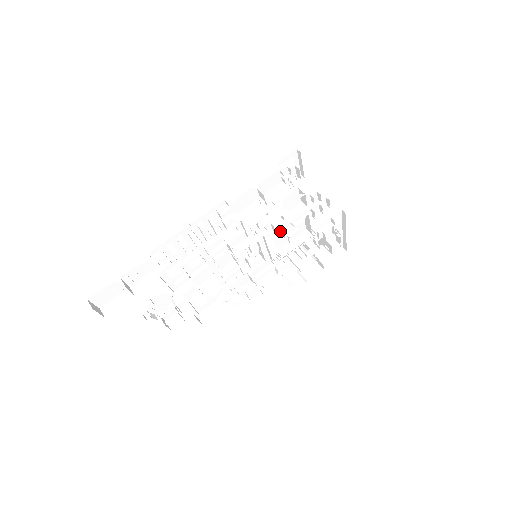
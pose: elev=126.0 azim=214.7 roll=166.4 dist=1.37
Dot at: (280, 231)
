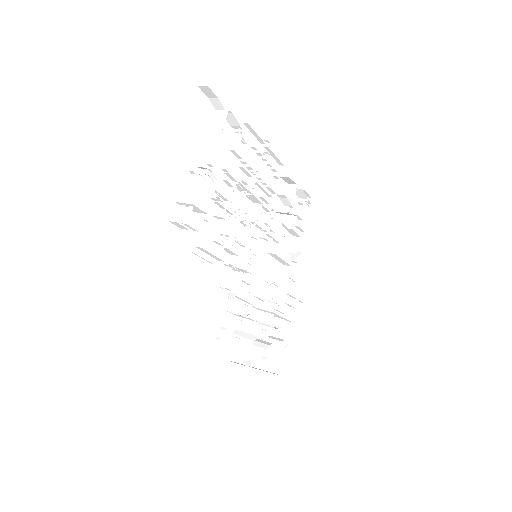
Dot at: (268, 265)
